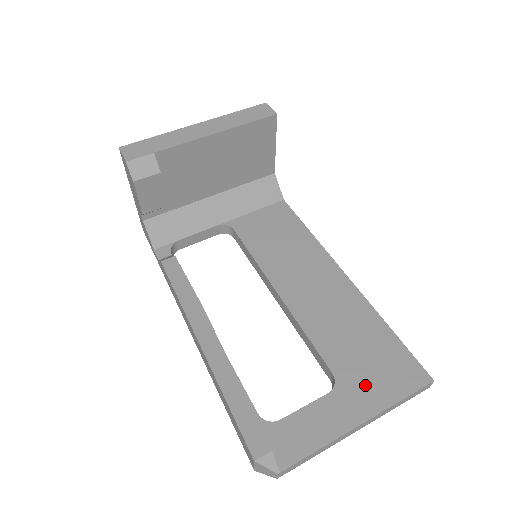
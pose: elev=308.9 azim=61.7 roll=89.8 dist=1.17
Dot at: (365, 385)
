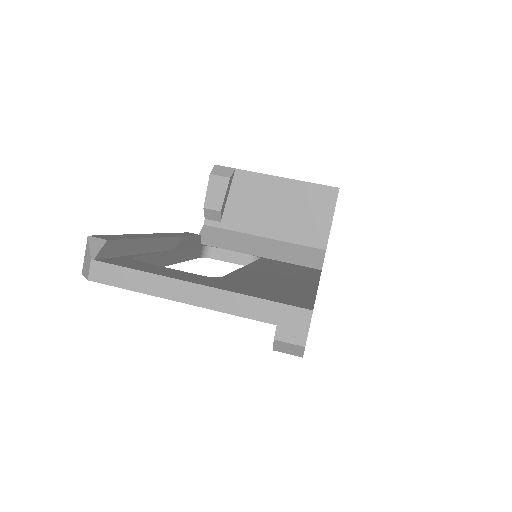
Dot at: (239, 286)
